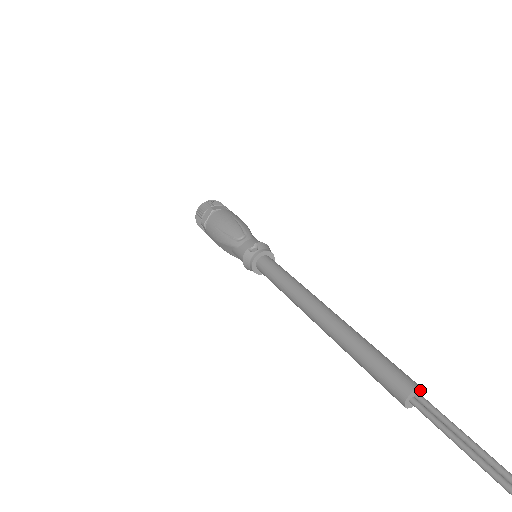
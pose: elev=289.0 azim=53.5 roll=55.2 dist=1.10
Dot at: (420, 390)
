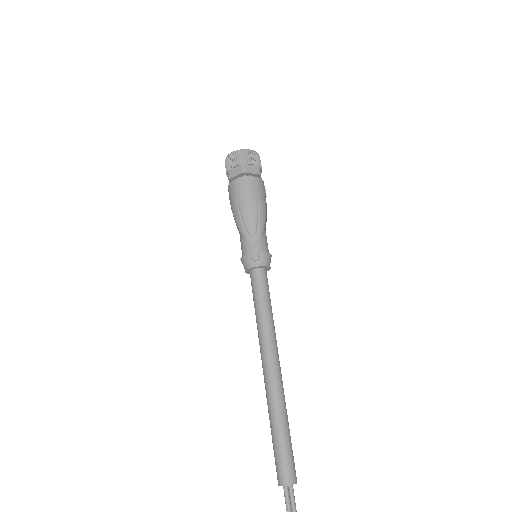
Dot at: (294, 483)
